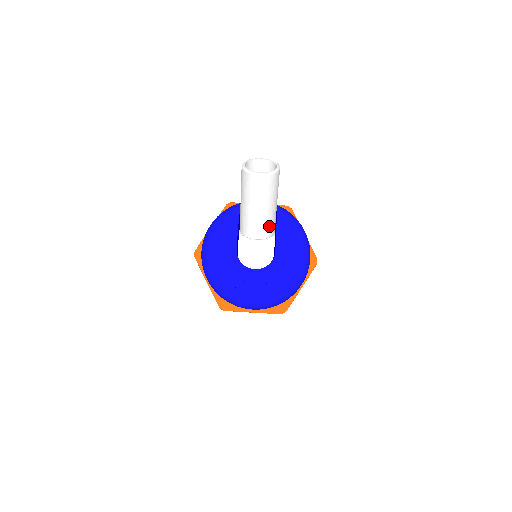
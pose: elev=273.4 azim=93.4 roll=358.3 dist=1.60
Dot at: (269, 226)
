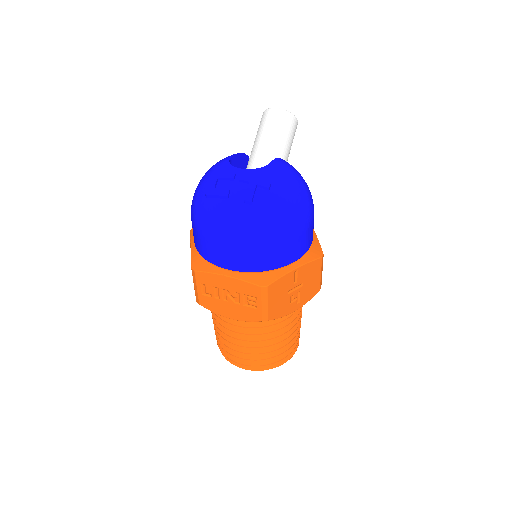
Dot at: occluded
